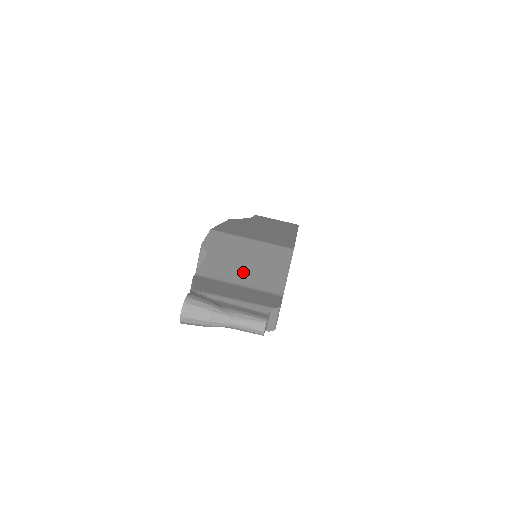
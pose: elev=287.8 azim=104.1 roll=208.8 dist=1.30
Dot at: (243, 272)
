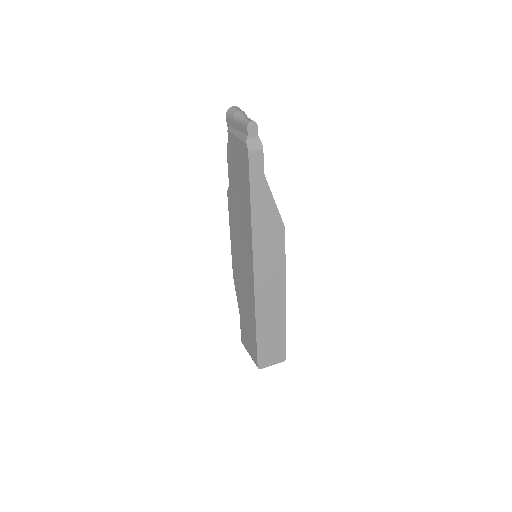
Dot at: occluded
